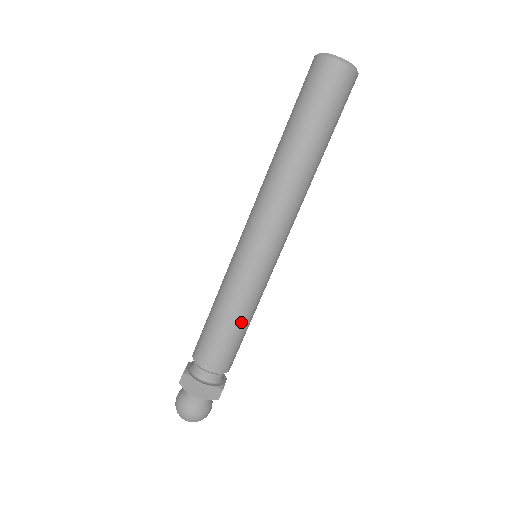
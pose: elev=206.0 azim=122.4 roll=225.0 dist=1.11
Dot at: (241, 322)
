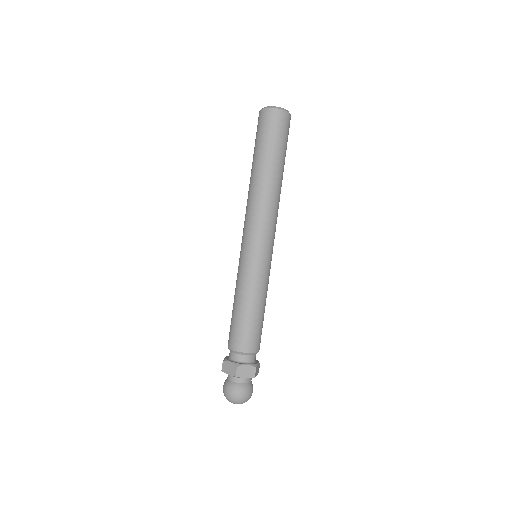
Dot at: (256, 306)
